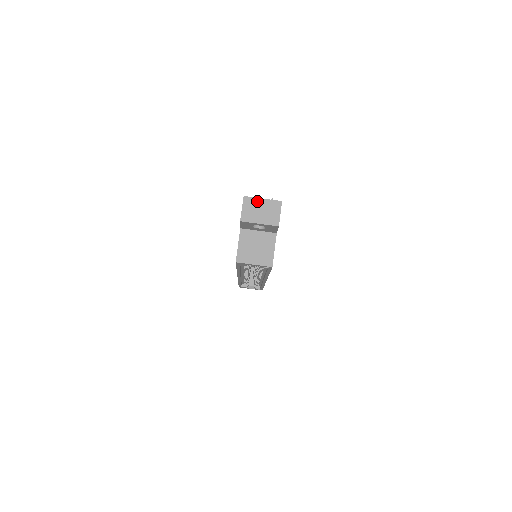
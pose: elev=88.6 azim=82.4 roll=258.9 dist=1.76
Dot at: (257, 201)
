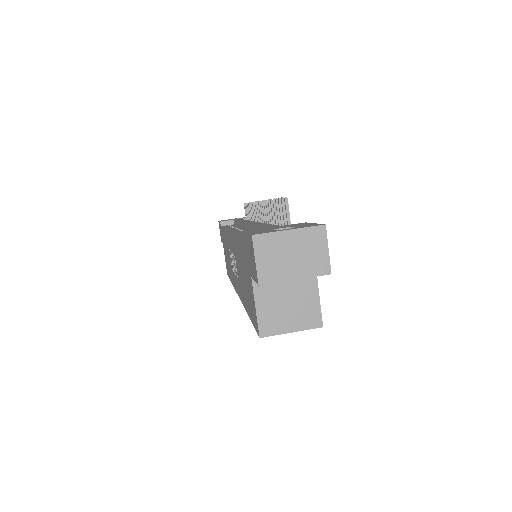
Dot at: (279, 238)
